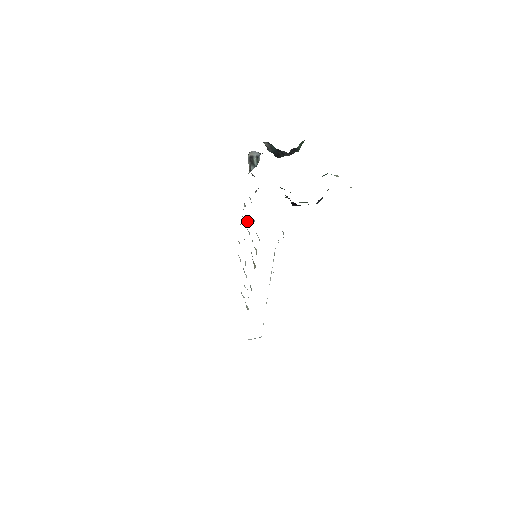
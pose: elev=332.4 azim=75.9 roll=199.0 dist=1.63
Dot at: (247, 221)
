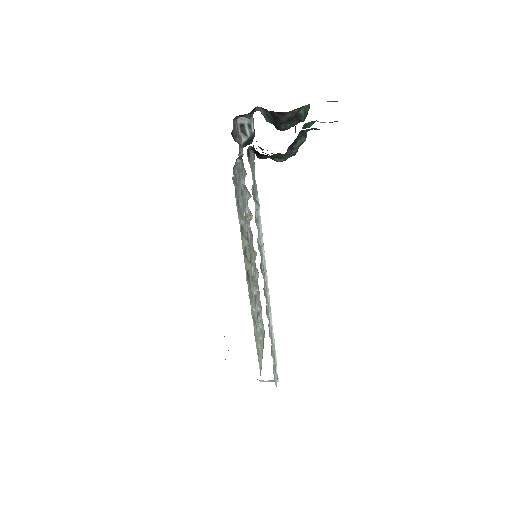
Dot at: (248, 213)
